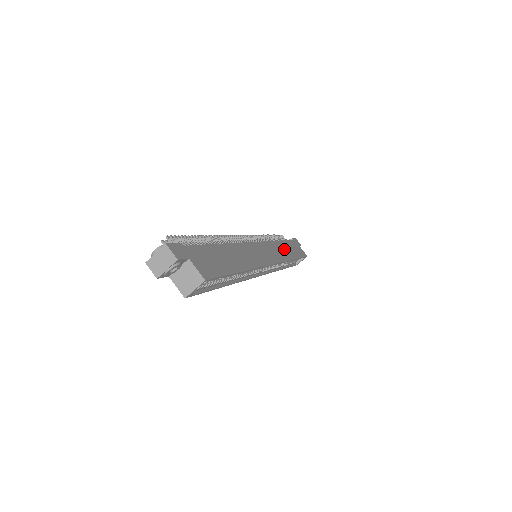
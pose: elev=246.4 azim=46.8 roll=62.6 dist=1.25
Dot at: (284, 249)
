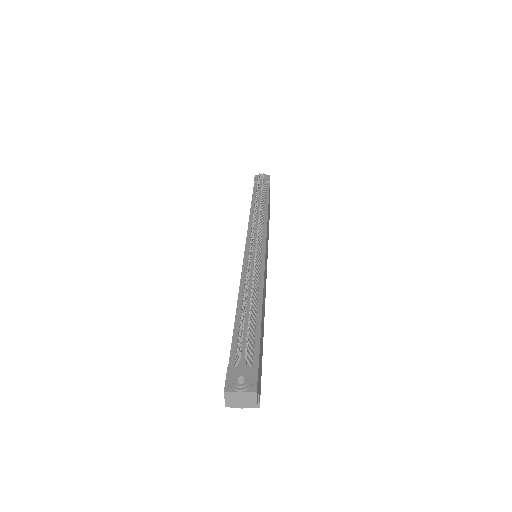
Dot at: (268, 221)
